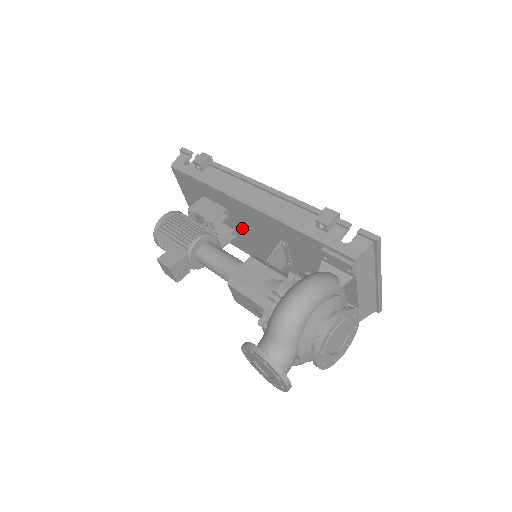
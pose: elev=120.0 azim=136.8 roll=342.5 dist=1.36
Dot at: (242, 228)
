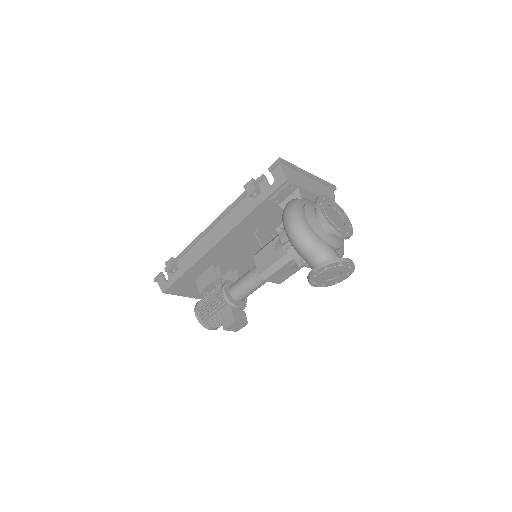
Dot at: (232, 260)
